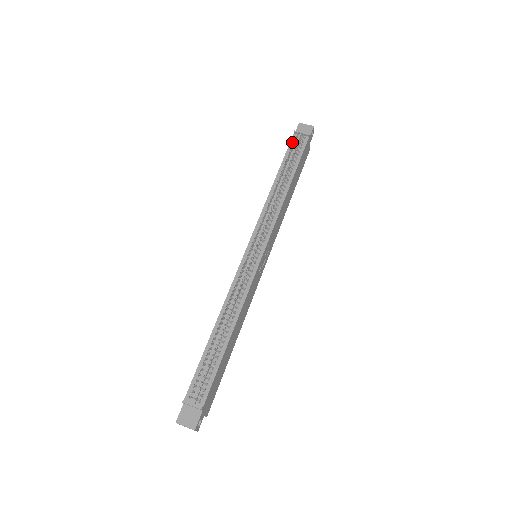
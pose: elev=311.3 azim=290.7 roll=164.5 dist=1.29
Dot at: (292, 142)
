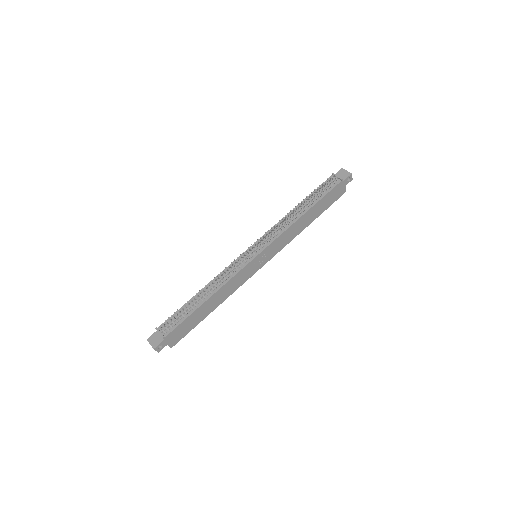
Dot at: (326, 181)
